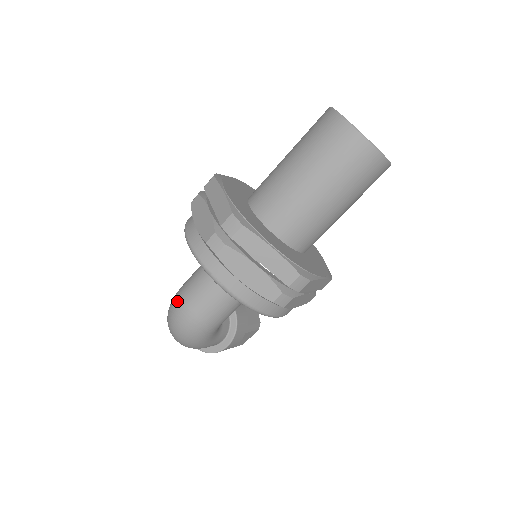
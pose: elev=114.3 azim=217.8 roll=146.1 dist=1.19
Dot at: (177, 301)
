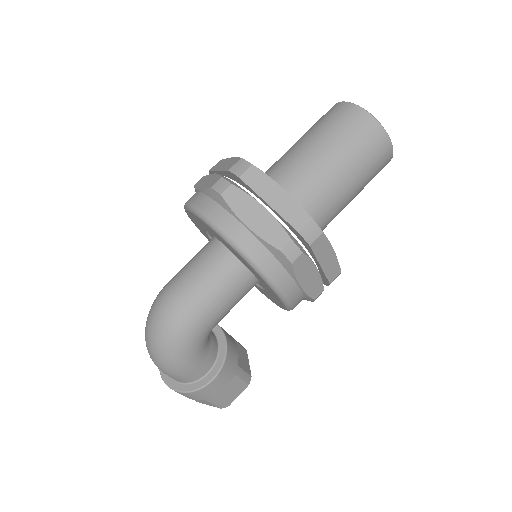
Dot at: (163, 290)
